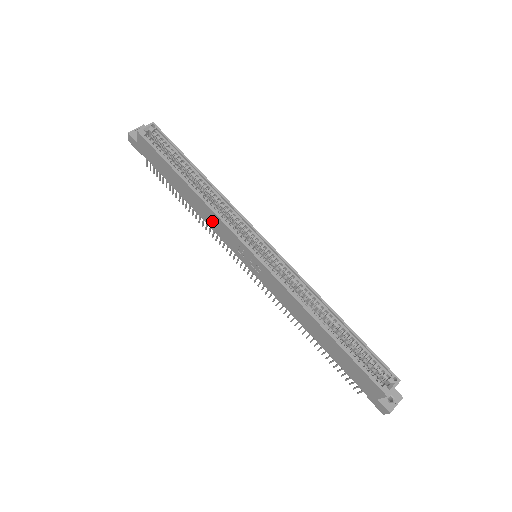
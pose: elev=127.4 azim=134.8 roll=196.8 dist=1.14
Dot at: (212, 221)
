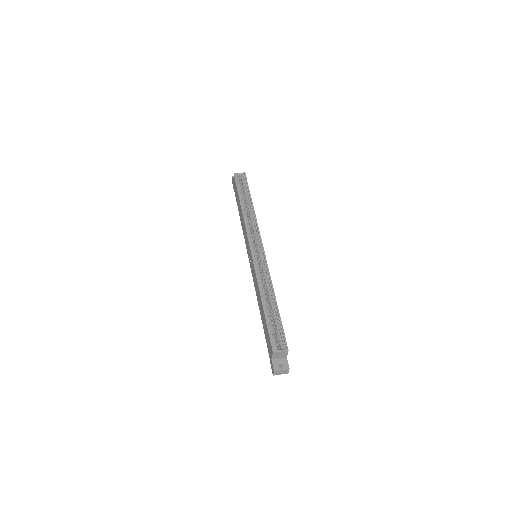
Dot at: (244, 229)
